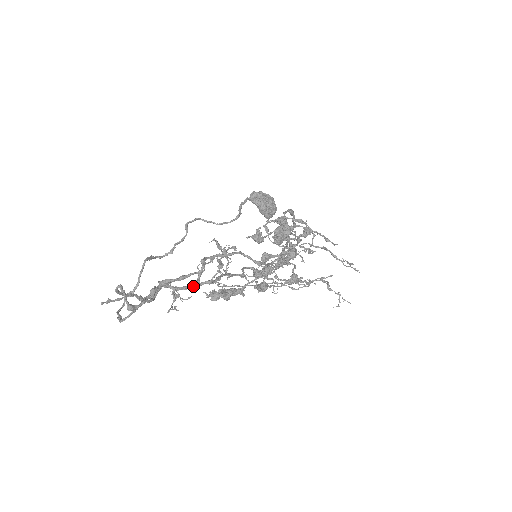
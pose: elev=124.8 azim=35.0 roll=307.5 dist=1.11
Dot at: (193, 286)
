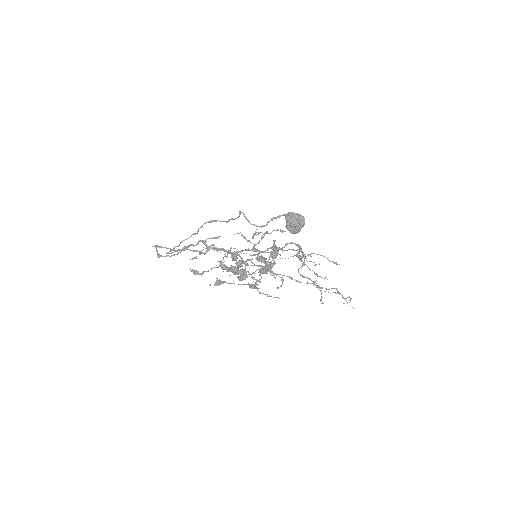
Dot at: (218, 250)
